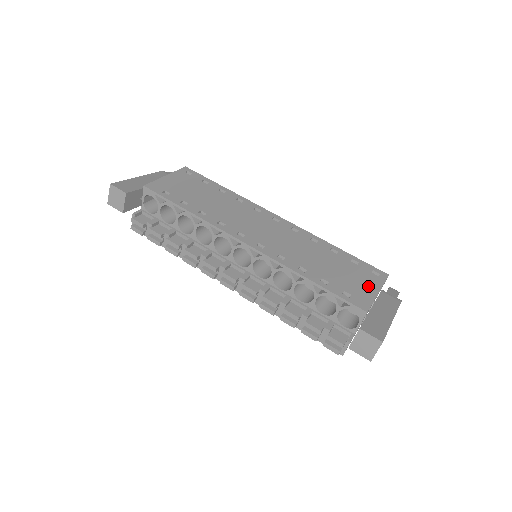
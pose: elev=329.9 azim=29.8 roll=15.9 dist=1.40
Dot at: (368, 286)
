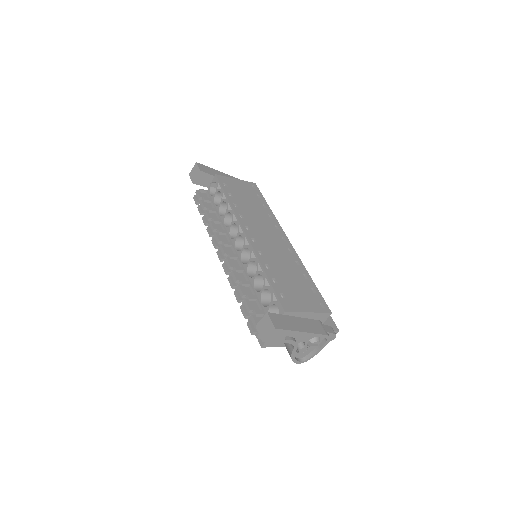
Dot at: (305, 304)
